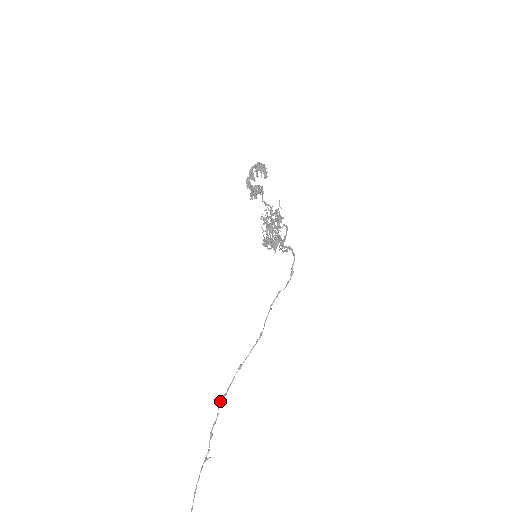
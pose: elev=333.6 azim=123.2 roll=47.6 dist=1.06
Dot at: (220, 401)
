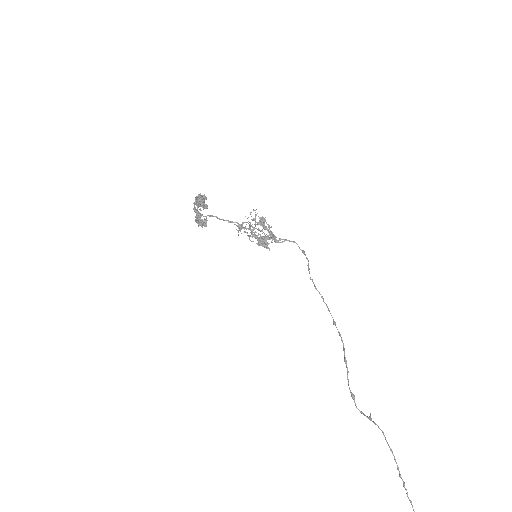
Dot at: occluded
